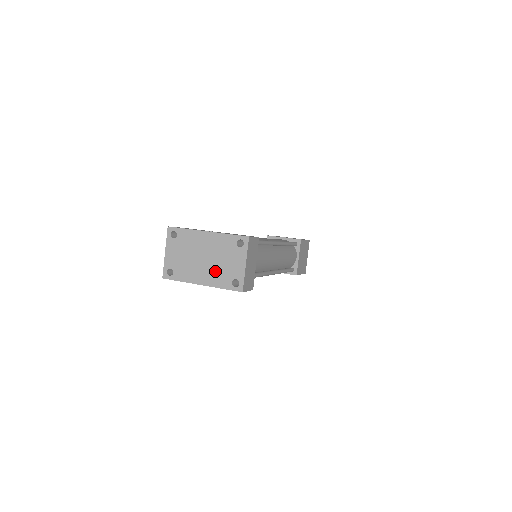
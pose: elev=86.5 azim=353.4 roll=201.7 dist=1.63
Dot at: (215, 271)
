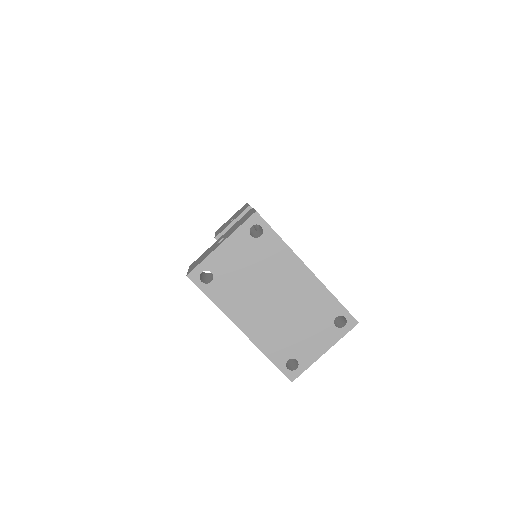
Dot at: (277, 329)
